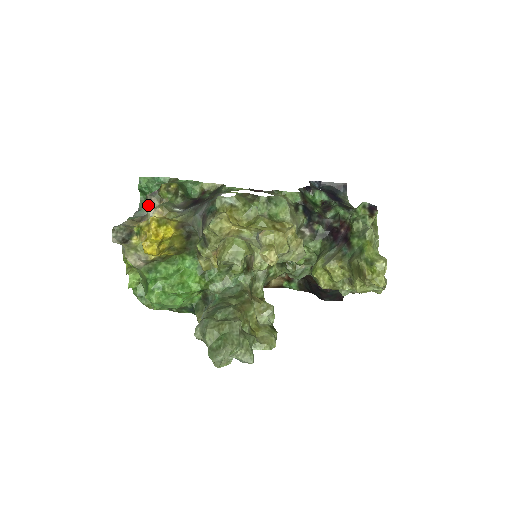
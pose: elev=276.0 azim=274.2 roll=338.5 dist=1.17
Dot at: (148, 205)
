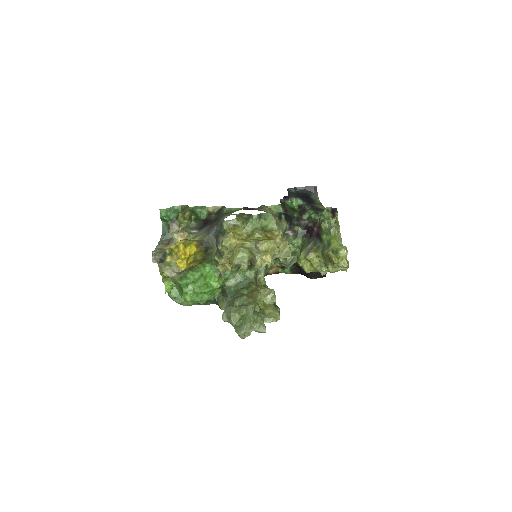
Dot at: (171, 230)
